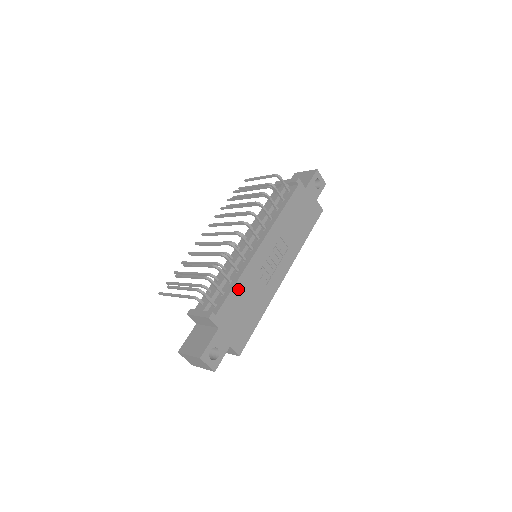
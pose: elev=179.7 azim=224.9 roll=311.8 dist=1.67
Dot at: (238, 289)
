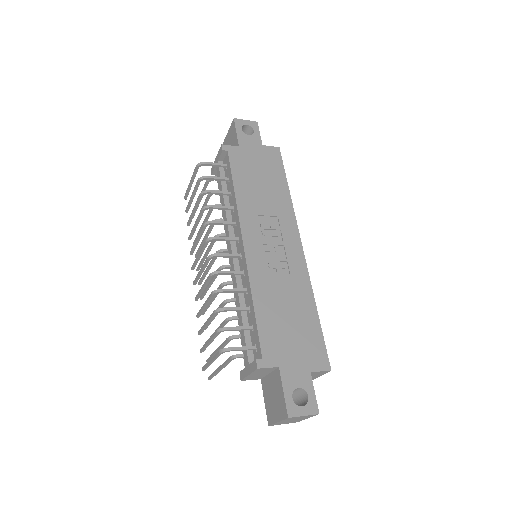
Dot at: (262, 309)
